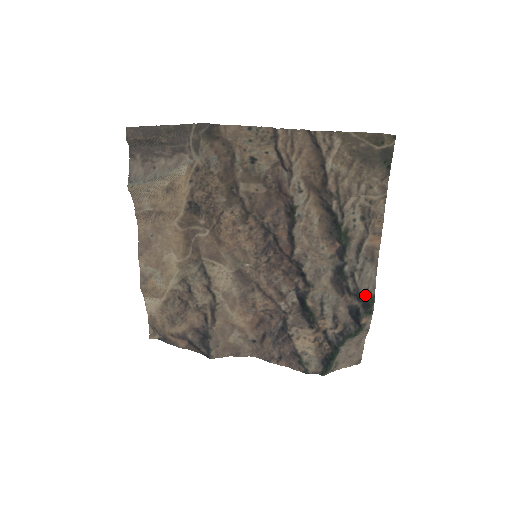
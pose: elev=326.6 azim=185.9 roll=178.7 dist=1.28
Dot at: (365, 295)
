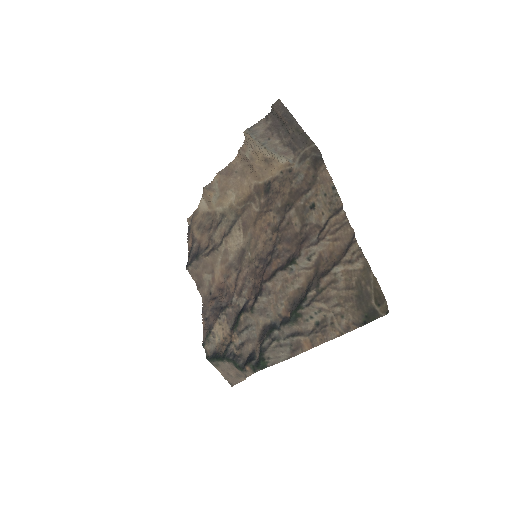
Dot at: (264, 358)
